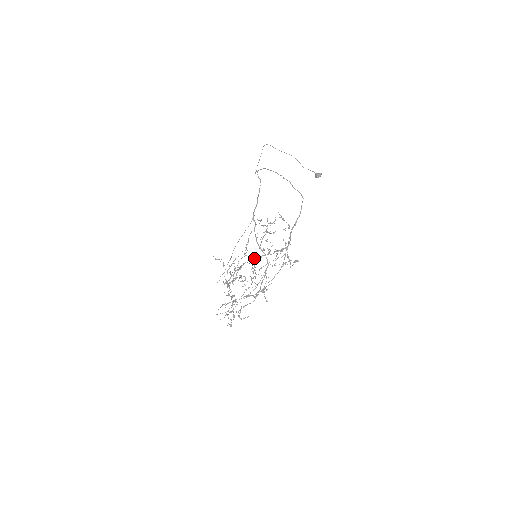
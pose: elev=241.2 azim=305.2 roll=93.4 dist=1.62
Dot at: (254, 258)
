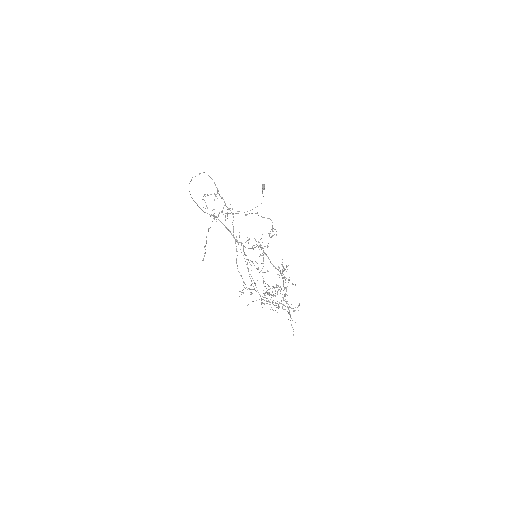
Dot at: (208, 229)
